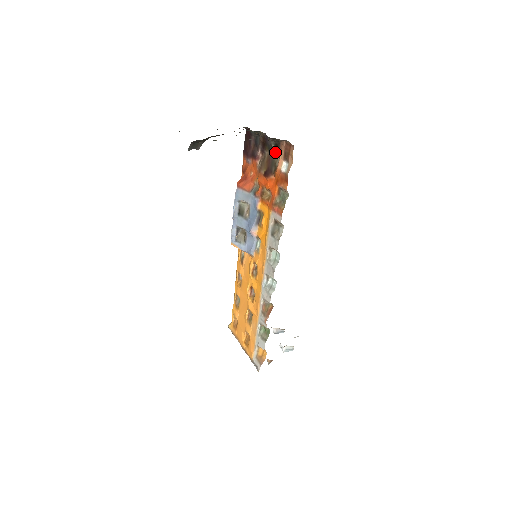
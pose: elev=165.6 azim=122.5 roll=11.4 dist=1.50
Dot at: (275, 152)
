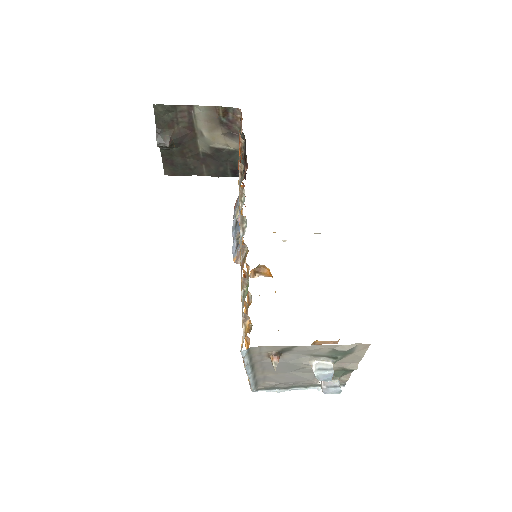
Dot at: occluded
